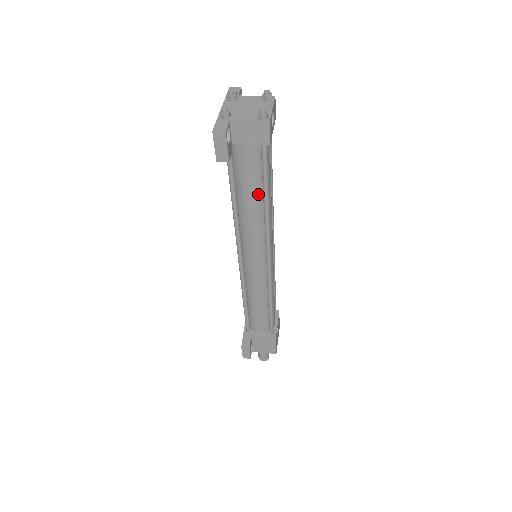
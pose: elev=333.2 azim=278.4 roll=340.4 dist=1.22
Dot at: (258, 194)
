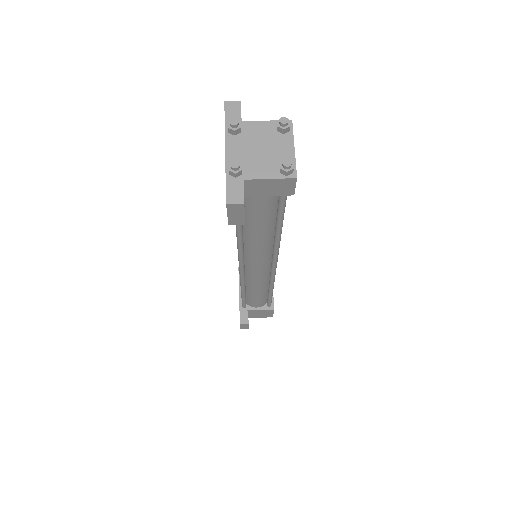
Dot at: (270, 226)
